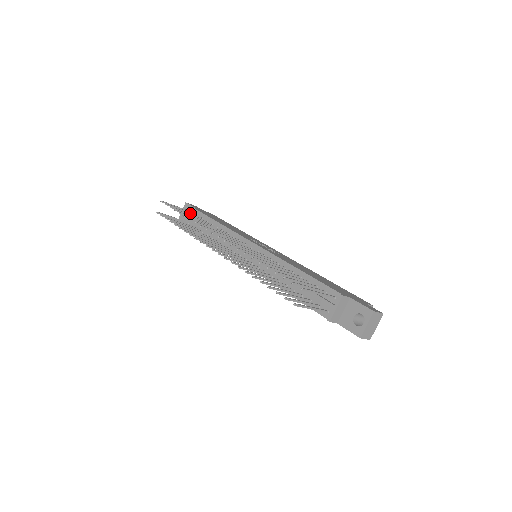
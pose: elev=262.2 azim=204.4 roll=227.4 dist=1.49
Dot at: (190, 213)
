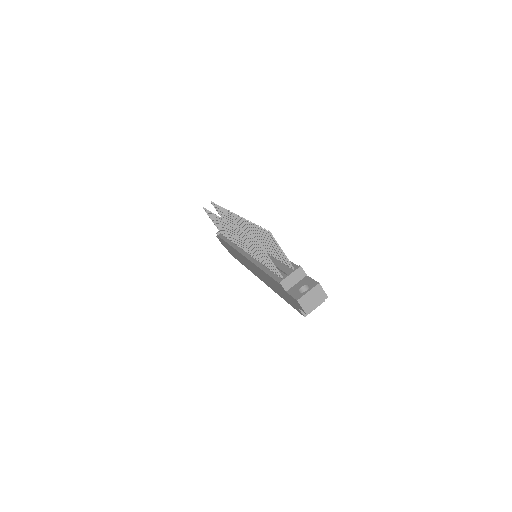
Dot at: occluded
